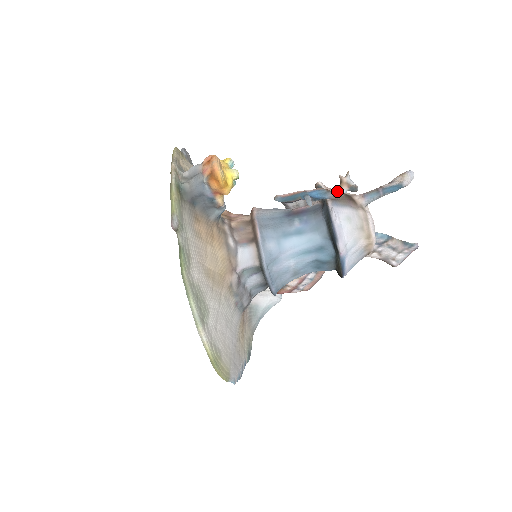
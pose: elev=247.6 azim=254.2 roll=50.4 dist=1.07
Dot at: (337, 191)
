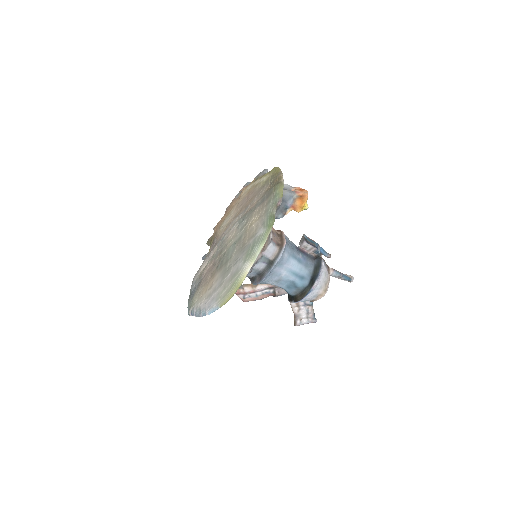
Dot at: occluded
